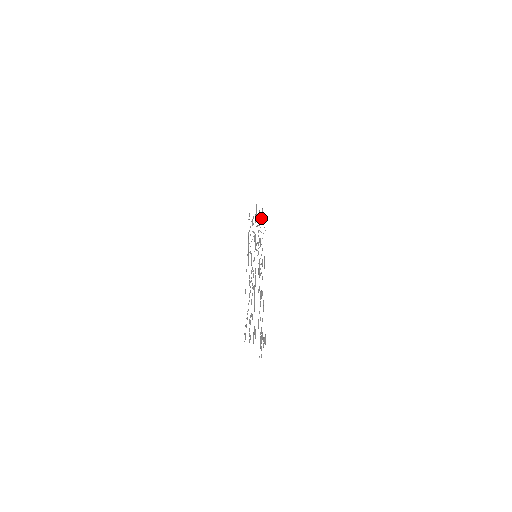
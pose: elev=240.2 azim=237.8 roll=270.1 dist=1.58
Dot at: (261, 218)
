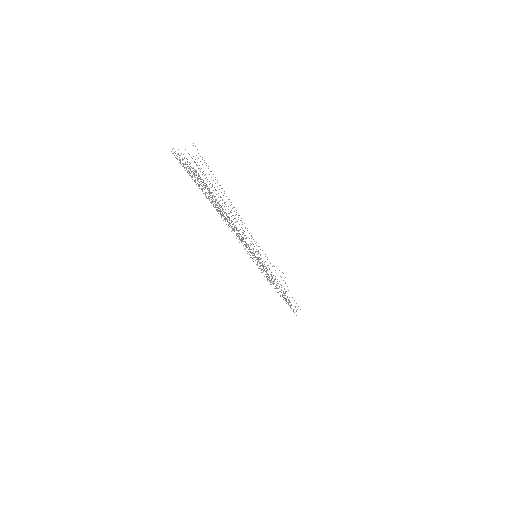
Dot at: occluded
